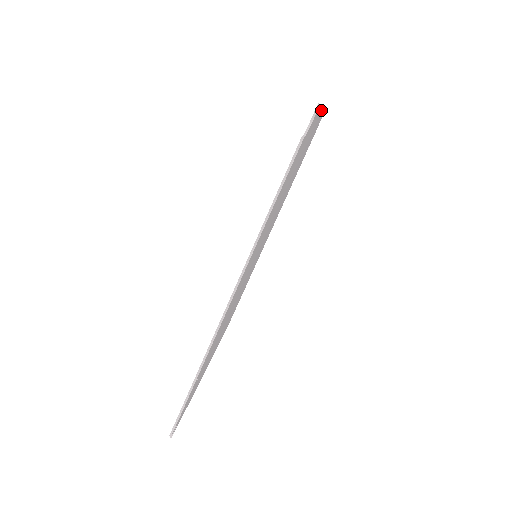
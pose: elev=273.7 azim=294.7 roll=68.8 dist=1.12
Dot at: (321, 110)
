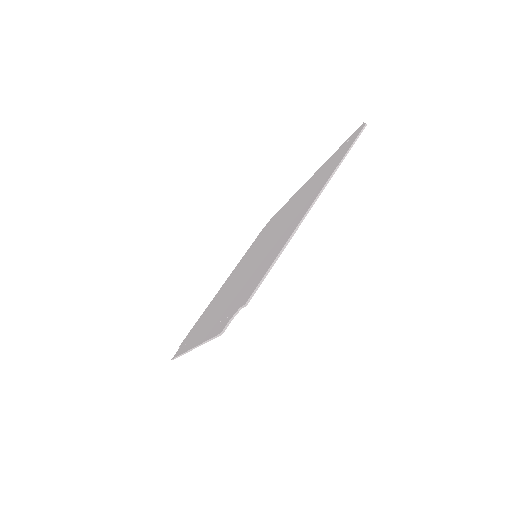
Dot at: (300, 224)
